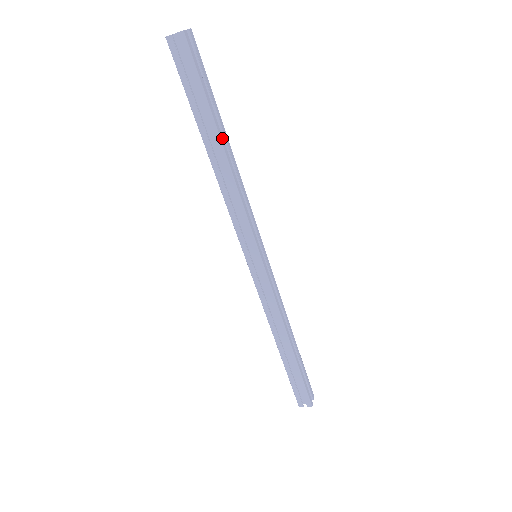
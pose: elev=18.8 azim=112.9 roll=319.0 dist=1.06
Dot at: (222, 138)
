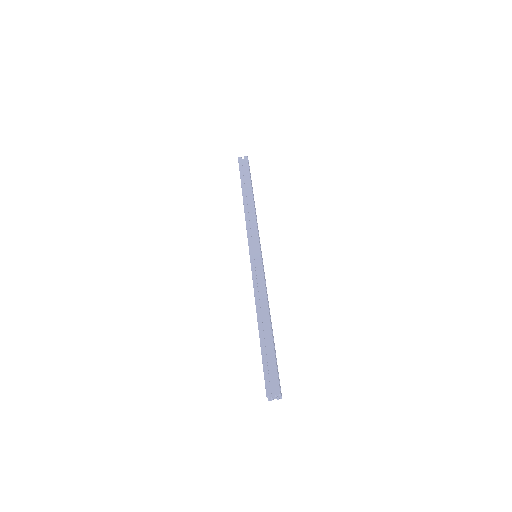
Dot at: occluded
